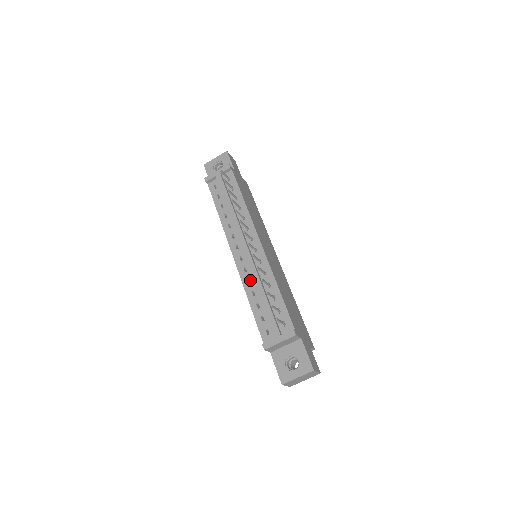
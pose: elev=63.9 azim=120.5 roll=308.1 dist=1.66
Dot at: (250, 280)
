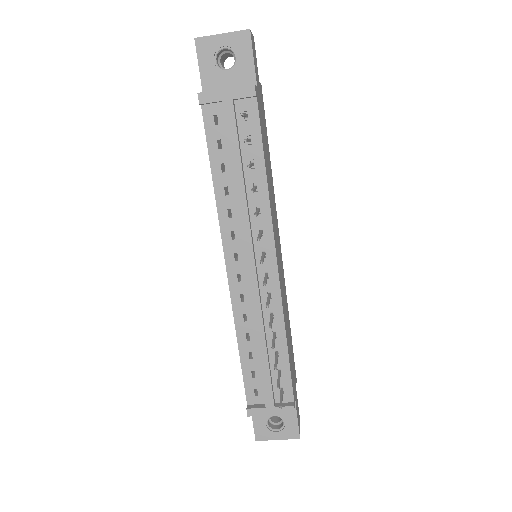
Dot at: (247, 317)
